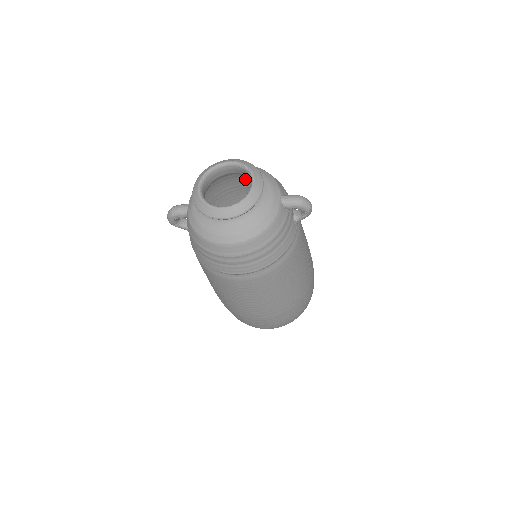
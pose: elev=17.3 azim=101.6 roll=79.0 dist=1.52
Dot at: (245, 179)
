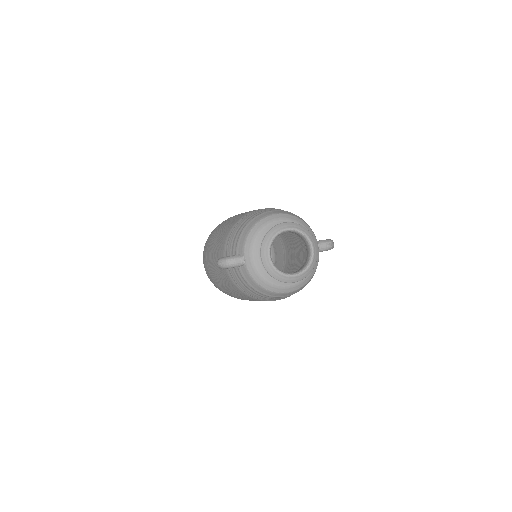
Dot at: occluded
